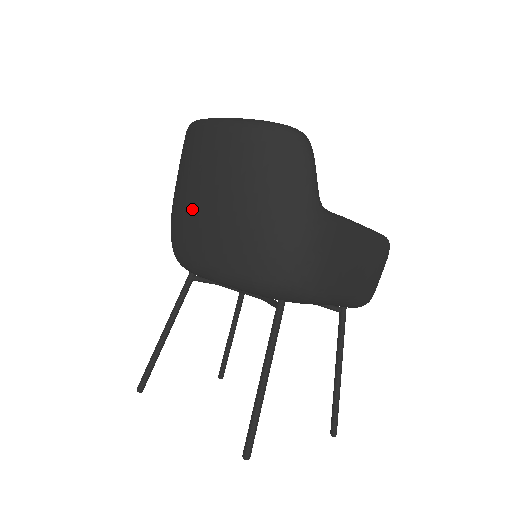
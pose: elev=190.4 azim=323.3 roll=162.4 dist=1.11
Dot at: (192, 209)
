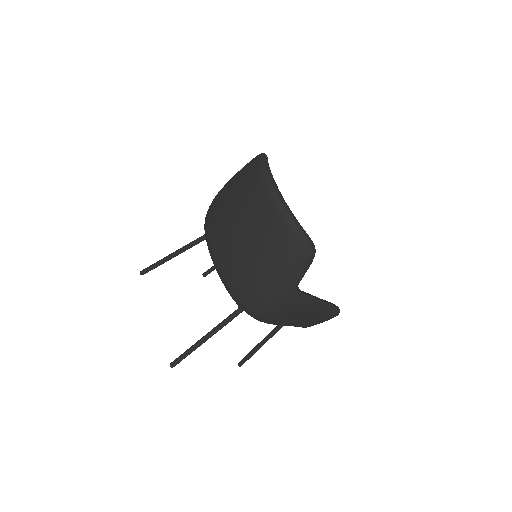
Dot at: (225, 220)
